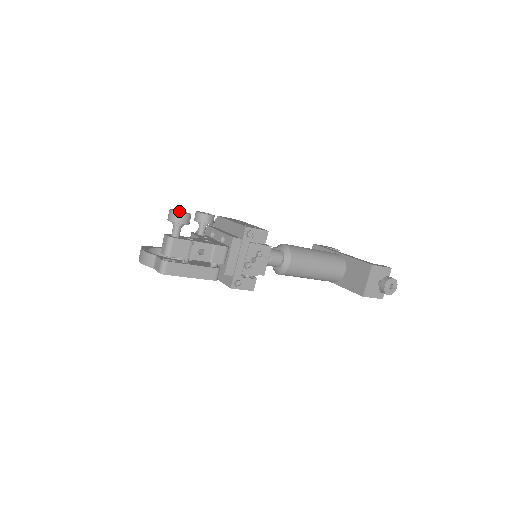
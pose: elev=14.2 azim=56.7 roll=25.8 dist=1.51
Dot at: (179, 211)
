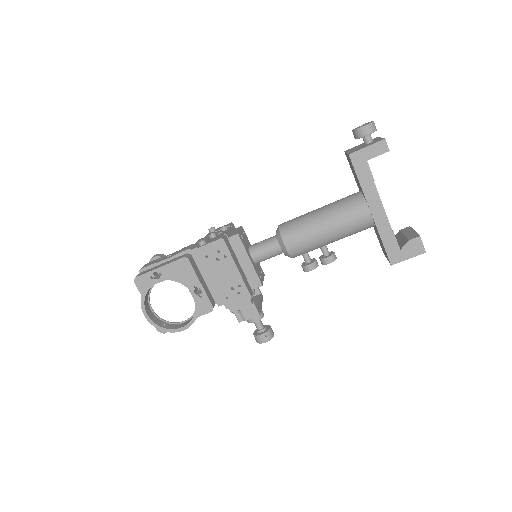
Dot at: occluded
